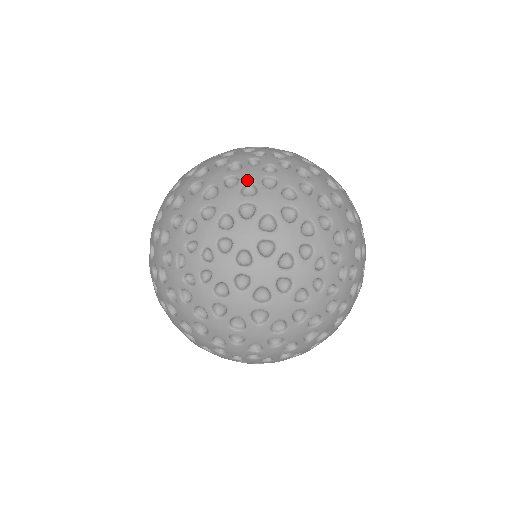
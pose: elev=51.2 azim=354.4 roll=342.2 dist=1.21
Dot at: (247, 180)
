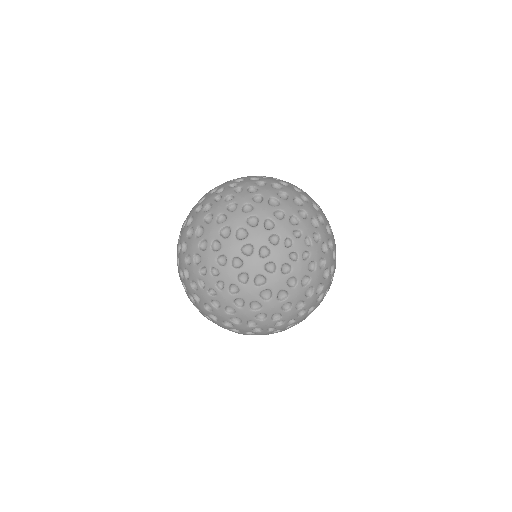
Dot at: (312, 201)
